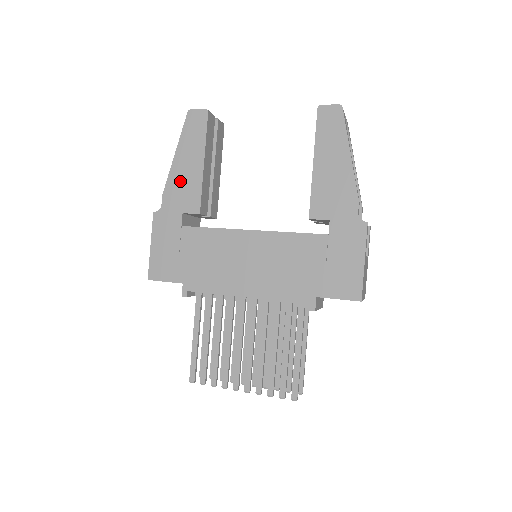
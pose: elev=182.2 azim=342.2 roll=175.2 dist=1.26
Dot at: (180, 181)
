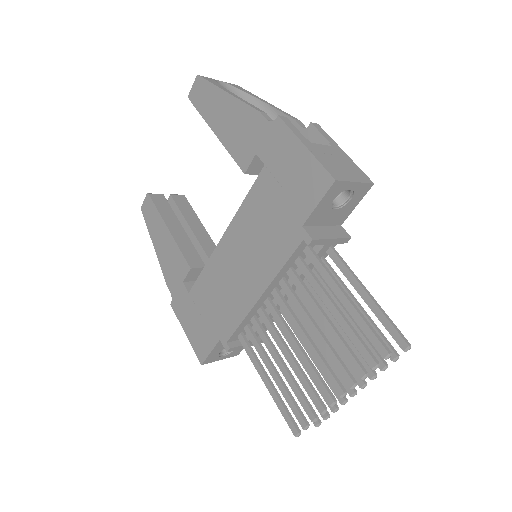
Dot at: (167, 261)
